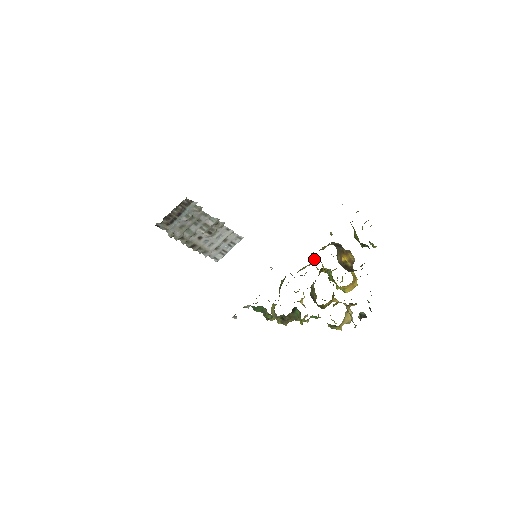
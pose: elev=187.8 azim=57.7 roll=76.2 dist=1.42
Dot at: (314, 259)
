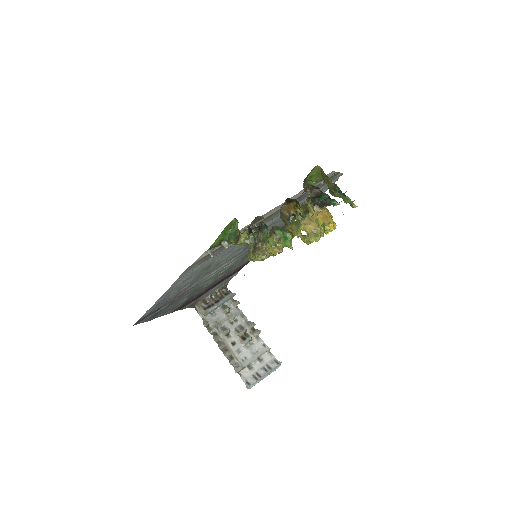
Dot at: occluded
